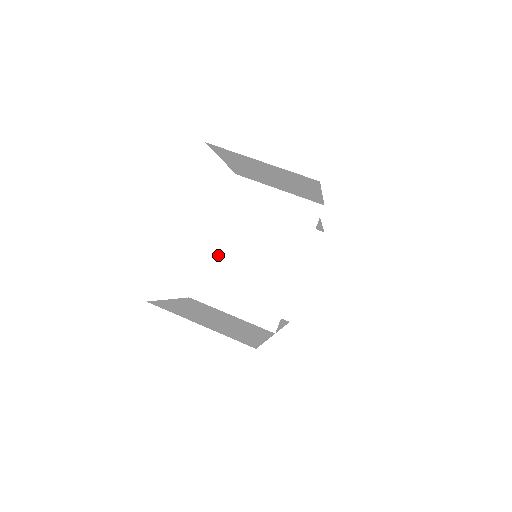
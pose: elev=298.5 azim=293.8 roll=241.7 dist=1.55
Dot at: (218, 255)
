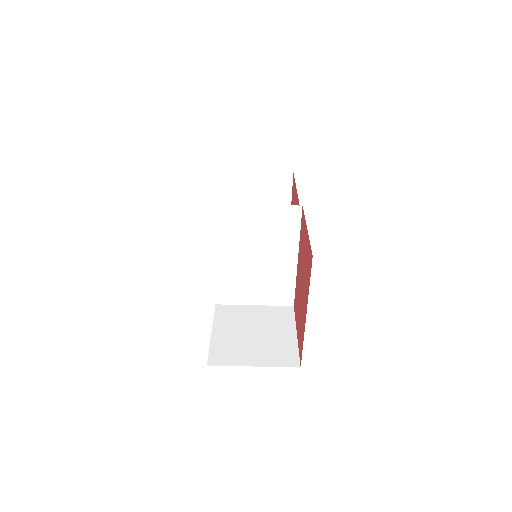
Dot at: (225, 269)
